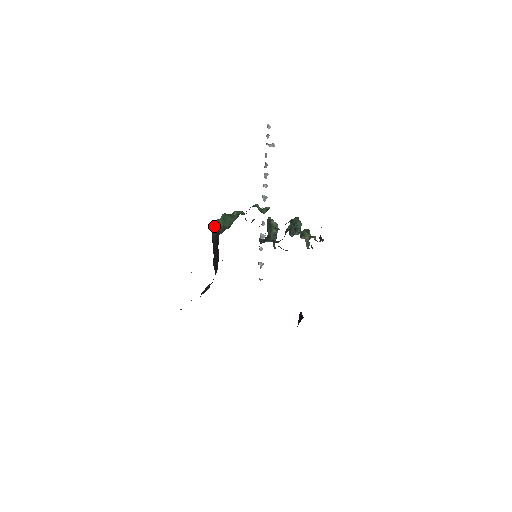
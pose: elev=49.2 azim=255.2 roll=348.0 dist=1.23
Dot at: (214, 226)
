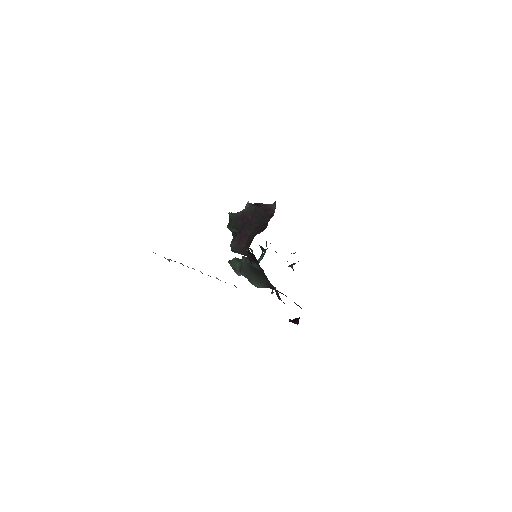
Dot at: (232, 213)
